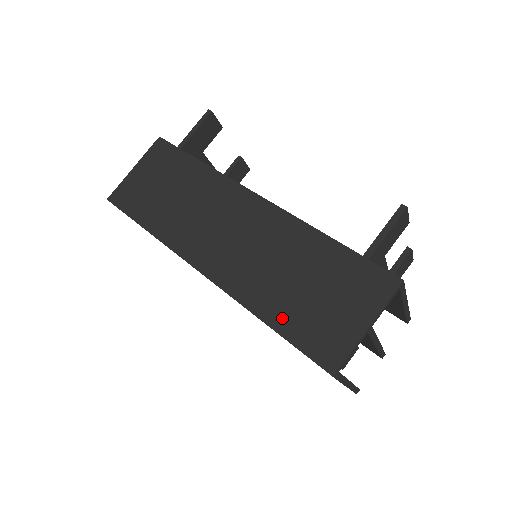
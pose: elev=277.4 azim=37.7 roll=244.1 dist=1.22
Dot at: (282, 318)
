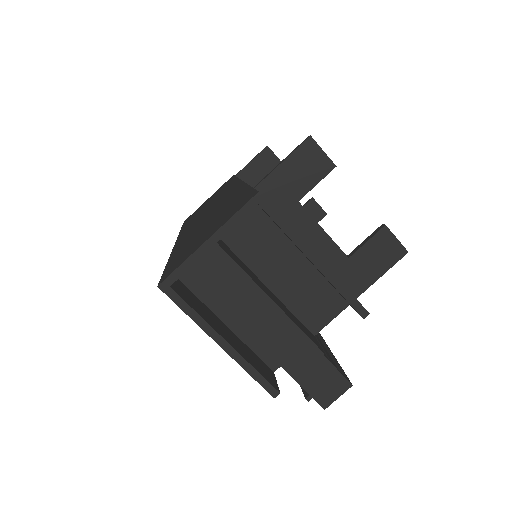
Dot at: (177, 254)
